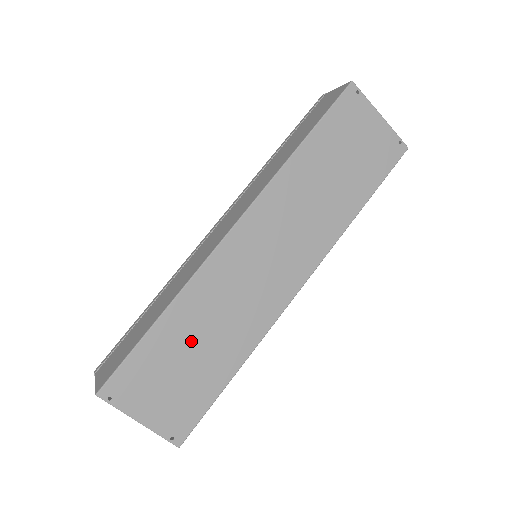
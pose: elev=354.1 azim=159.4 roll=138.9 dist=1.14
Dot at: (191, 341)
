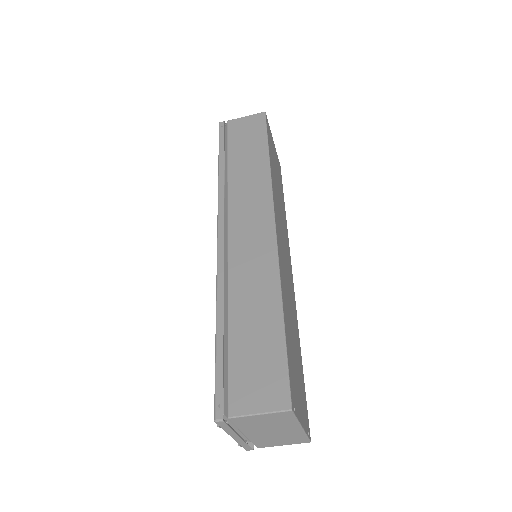
Dot at: (291, 332)
